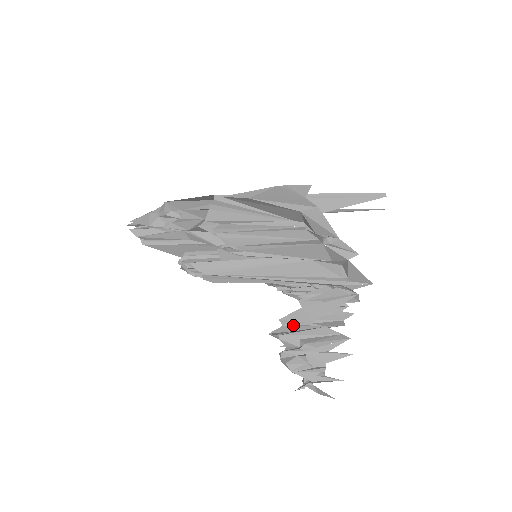
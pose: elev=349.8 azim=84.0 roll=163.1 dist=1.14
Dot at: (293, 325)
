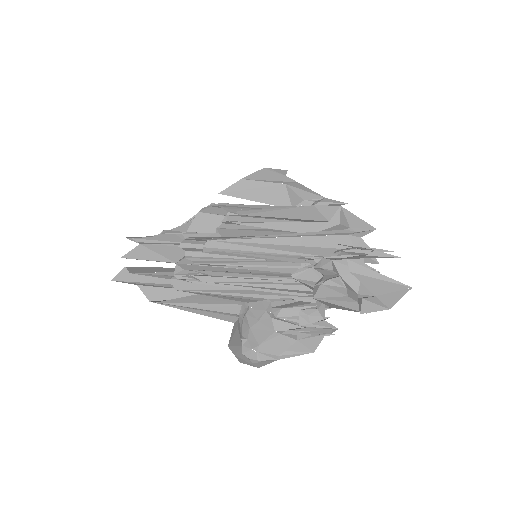
Dot at: occluded
